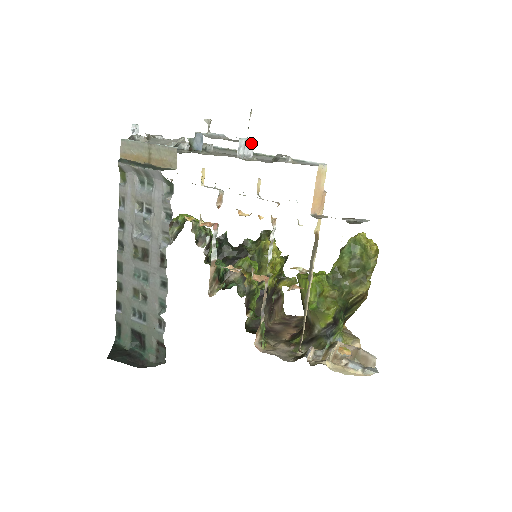
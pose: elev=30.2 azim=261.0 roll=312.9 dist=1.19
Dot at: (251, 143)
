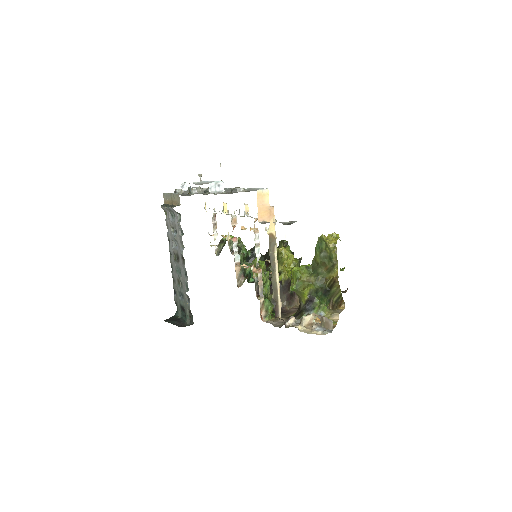
Dot at: (221, 184)
